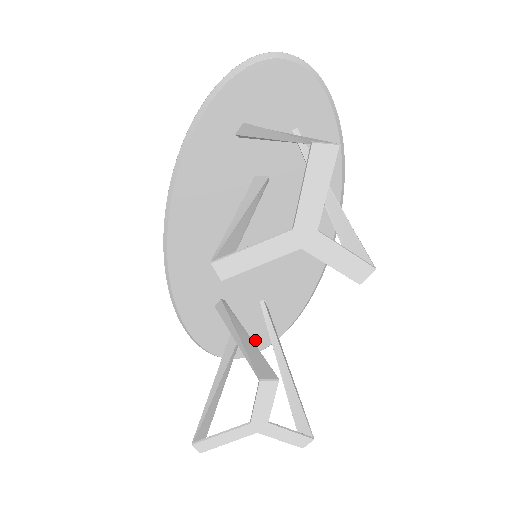
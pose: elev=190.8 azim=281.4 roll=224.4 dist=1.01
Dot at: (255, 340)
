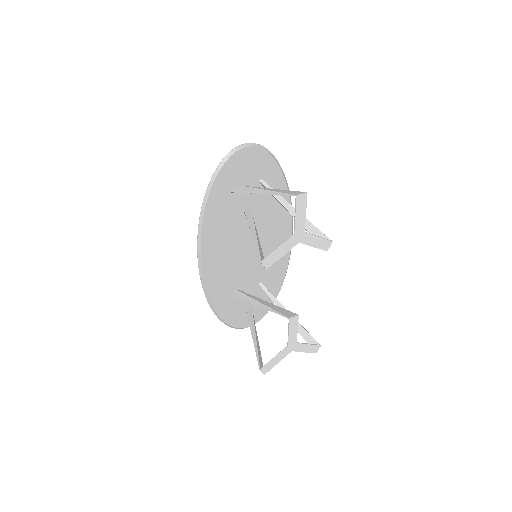
Dot at: (260, 310)
